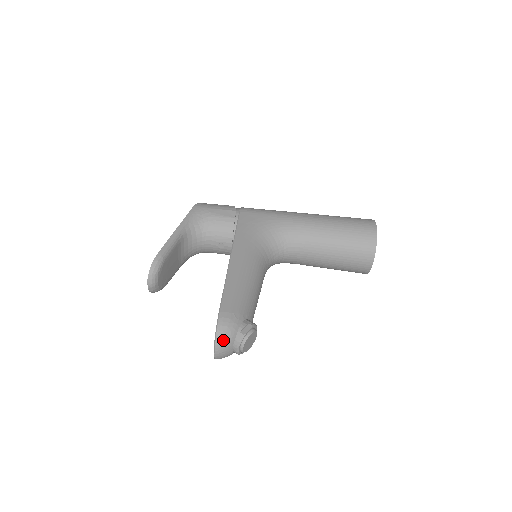
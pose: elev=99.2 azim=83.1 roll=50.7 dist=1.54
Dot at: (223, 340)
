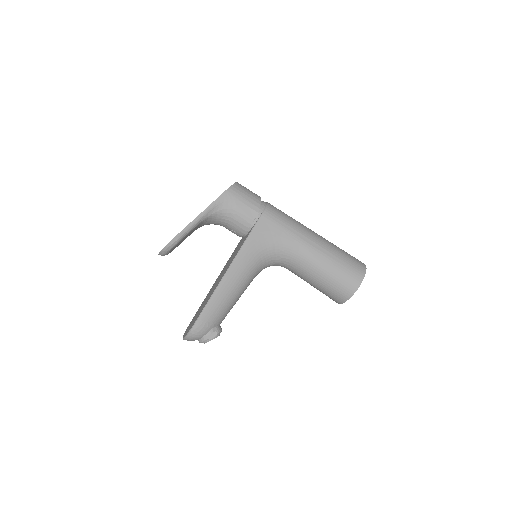
Dot at: (192, 338)
